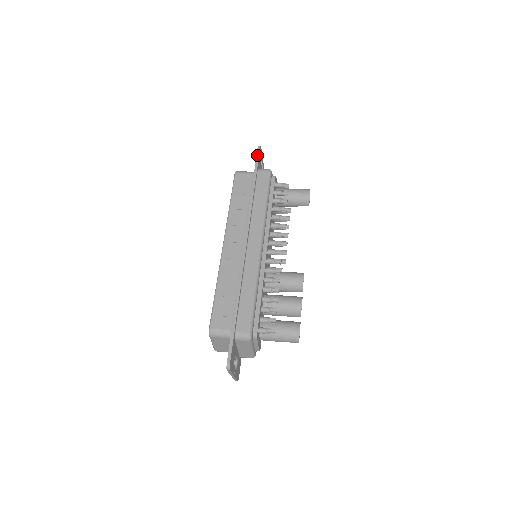
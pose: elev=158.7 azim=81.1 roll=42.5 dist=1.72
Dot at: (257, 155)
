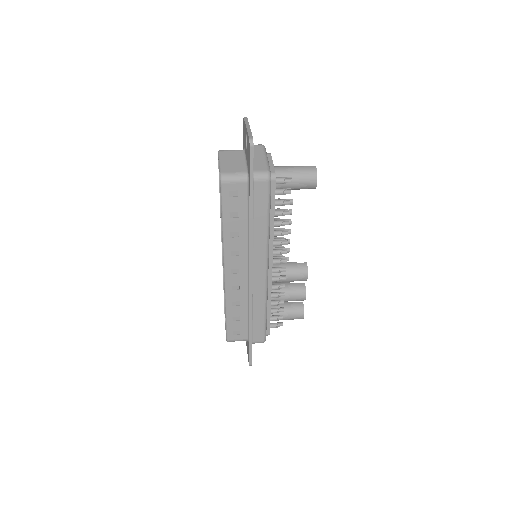
Dot at: (250, 161)
